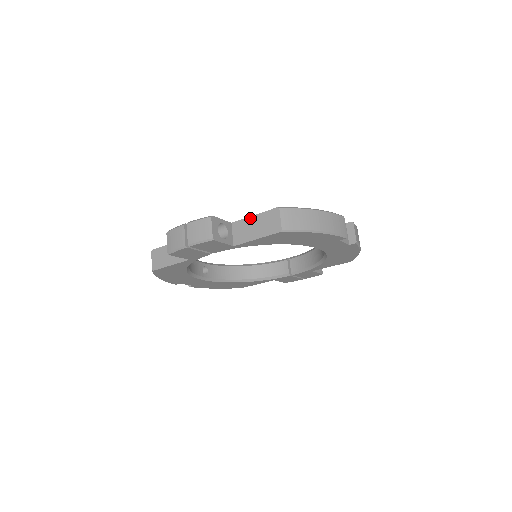
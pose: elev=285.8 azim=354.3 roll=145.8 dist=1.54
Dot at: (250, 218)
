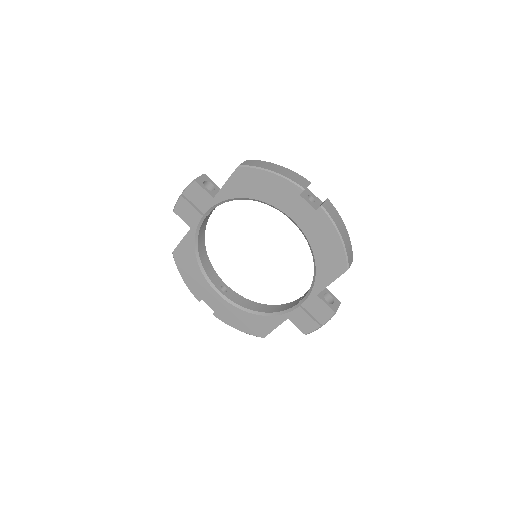
Dot at: occluded
